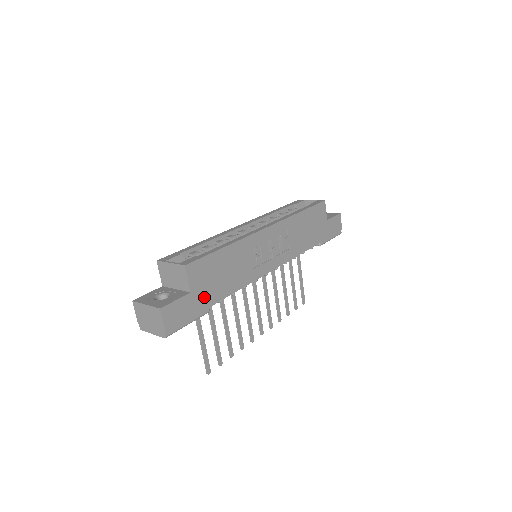
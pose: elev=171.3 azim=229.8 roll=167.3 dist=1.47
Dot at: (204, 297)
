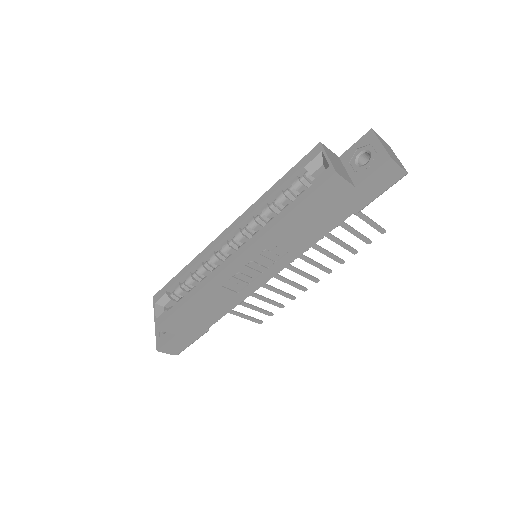
Dot at: (193, 330)
